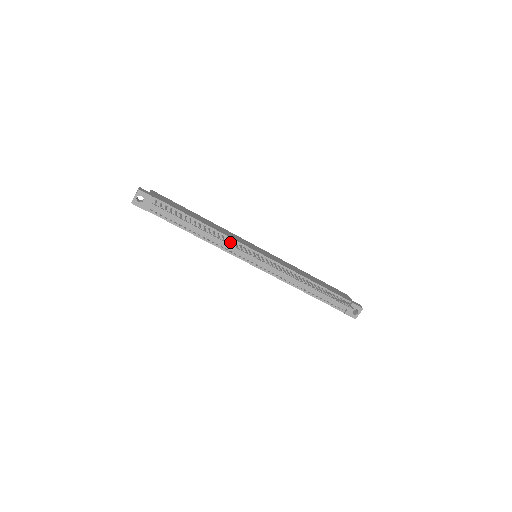
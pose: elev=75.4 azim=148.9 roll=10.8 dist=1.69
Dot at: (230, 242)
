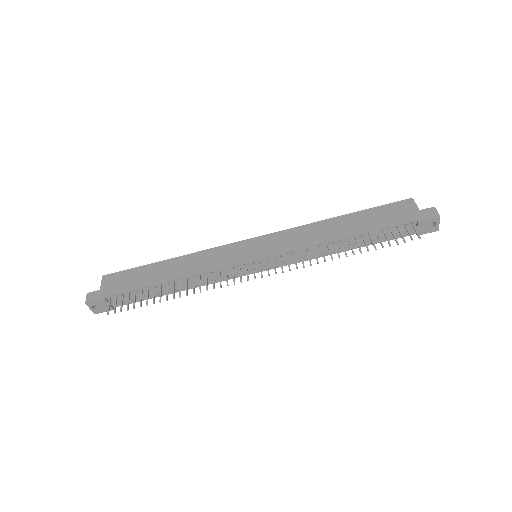
Dot at: (213, 274)
